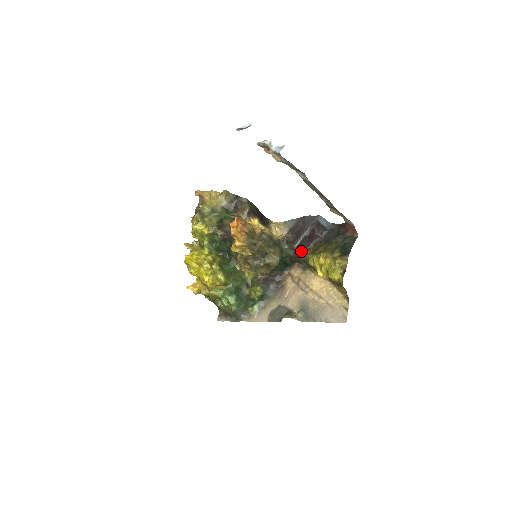
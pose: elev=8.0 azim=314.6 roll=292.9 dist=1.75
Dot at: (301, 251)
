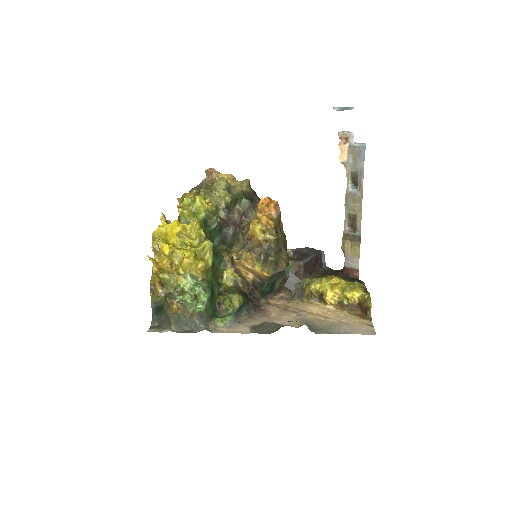
Dot at: (302, 273)
